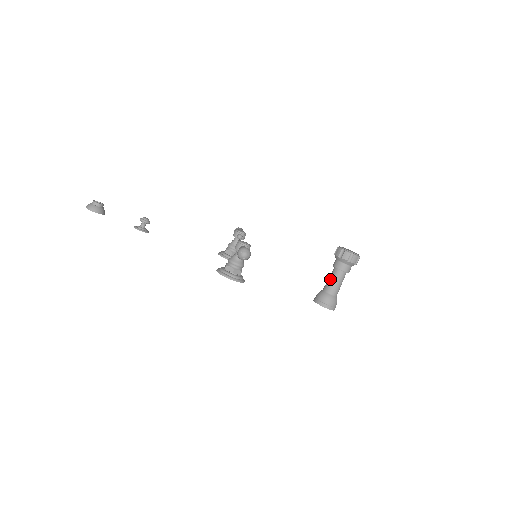
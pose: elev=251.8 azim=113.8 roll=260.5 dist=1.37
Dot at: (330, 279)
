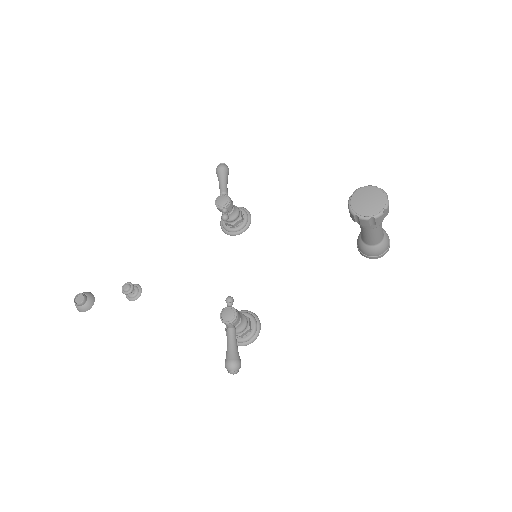
Dot at: (362, 233)
